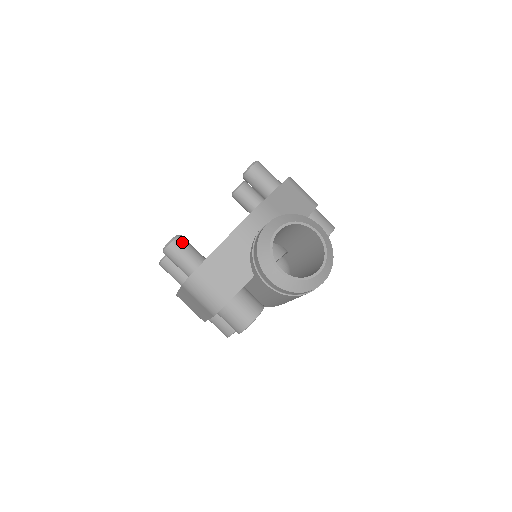
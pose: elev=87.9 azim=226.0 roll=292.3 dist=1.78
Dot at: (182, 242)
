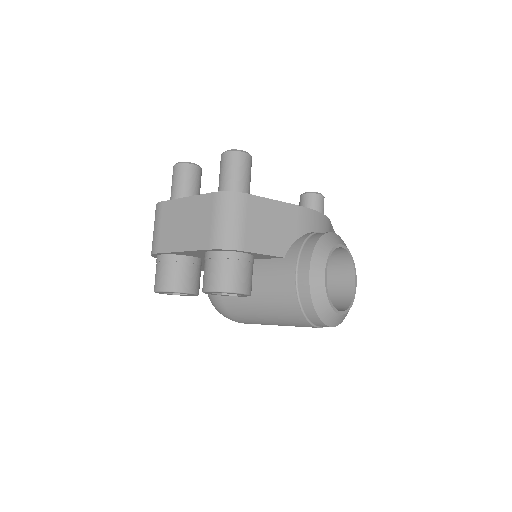
Dot at: (251, 165)
